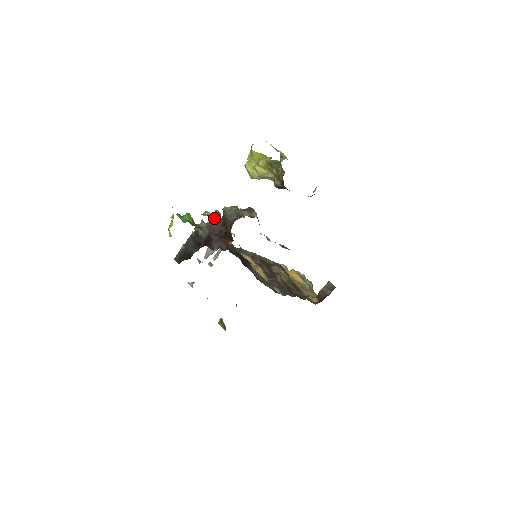
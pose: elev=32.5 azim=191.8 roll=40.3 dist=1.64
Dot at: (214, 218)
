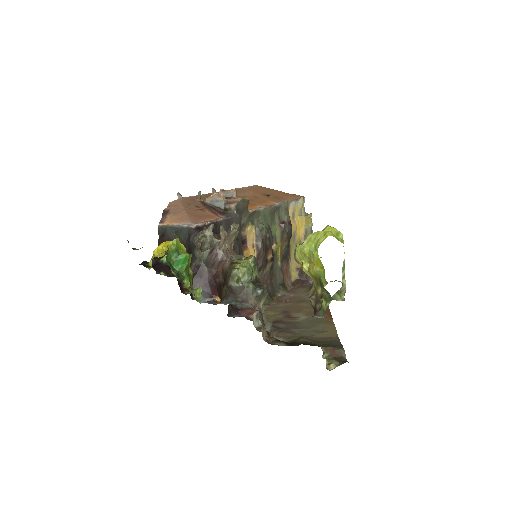
Dot at: (224, 244)
